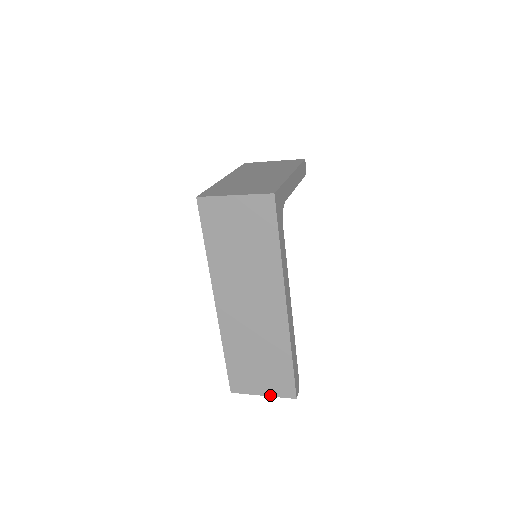
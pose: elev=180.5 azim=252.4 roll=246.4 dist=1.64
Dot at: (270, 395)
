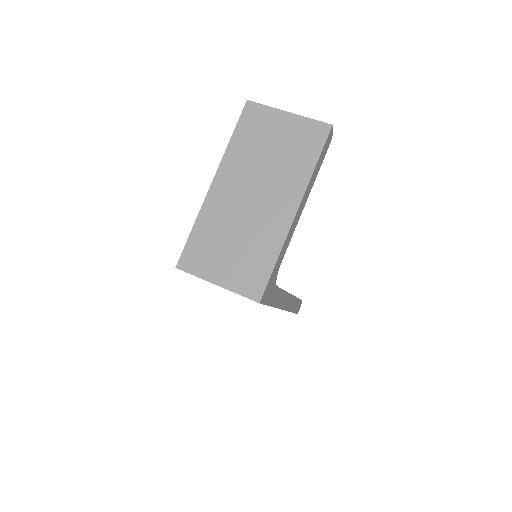
Dot at: occluded
